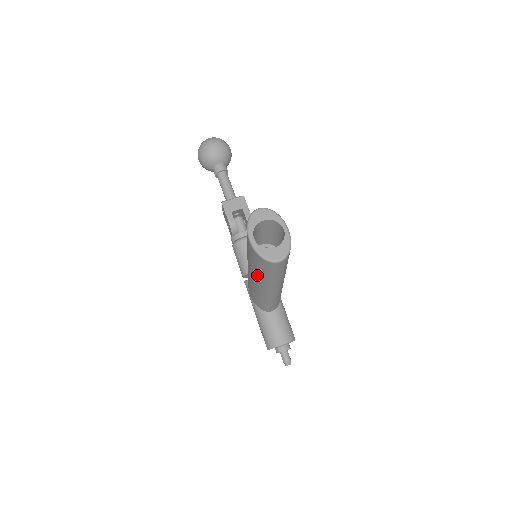
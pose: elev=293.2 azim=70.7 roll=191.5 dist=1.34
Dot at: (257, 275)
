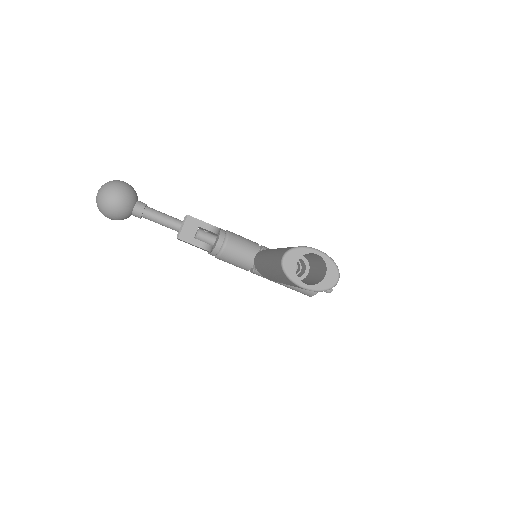
Dot at: occluded
